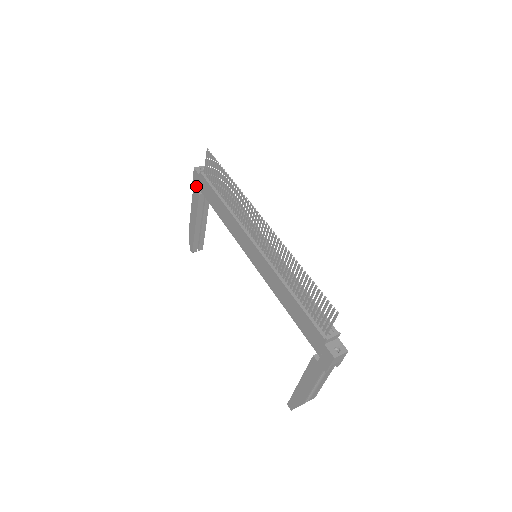
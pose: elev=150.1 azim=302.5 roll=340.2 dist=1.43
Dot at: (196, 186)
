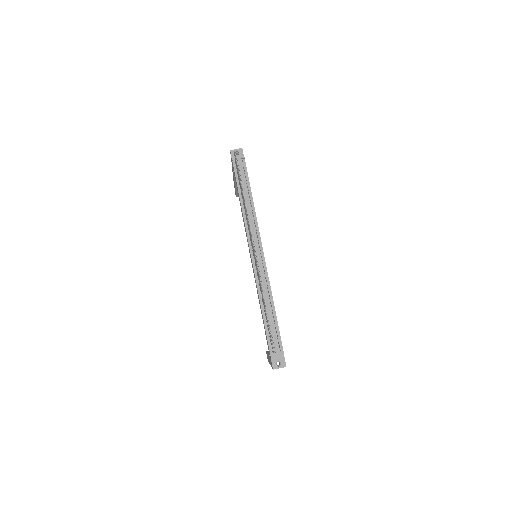
Dot at: occluded
